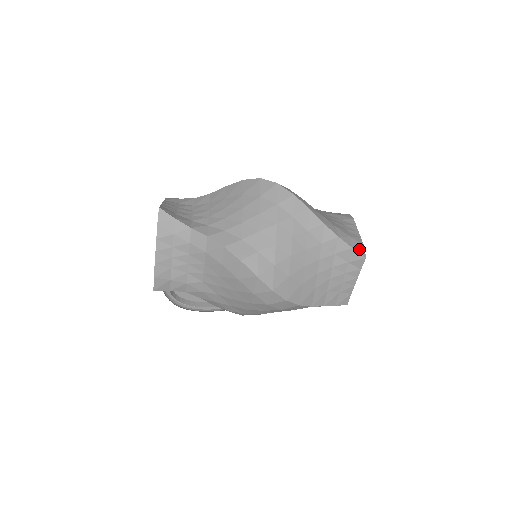
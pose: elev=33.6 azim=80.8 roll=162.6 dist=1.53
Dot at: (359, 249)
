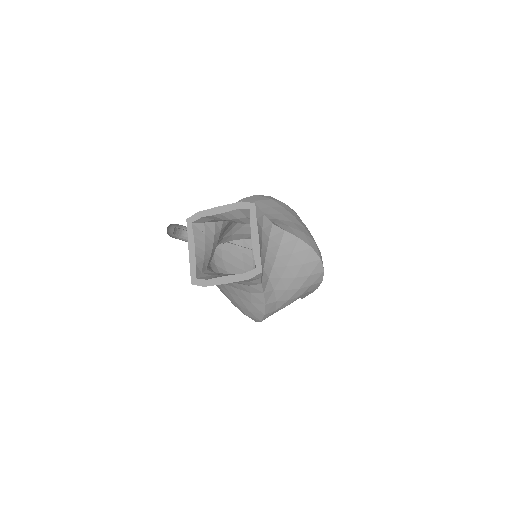
Dot at: occluded
